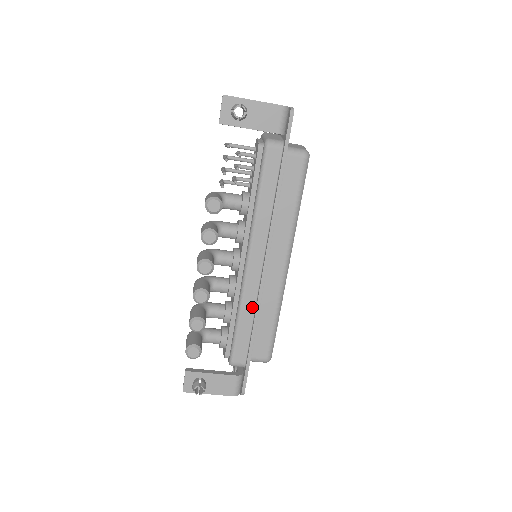
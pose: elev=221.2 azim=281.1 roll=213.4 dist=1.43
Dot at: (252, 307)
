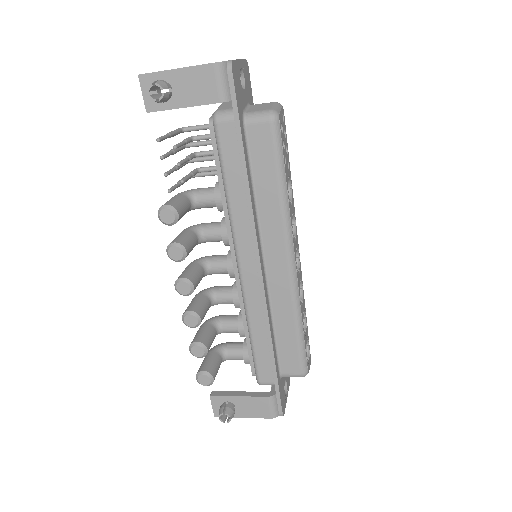
Dot at: (261, 320)
